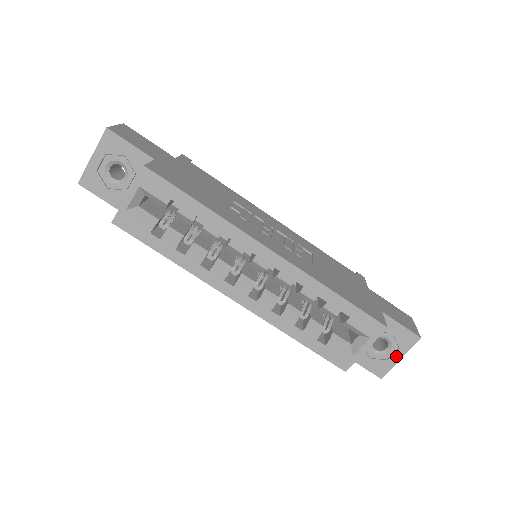
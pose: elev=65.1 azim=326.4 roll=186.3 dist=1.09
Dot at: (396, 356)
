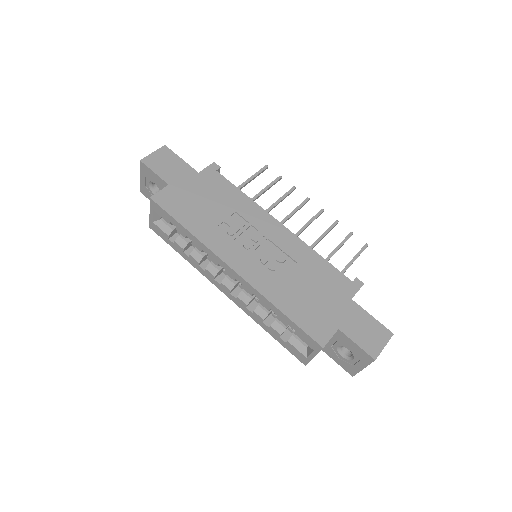
Dot at: (359, 365)
